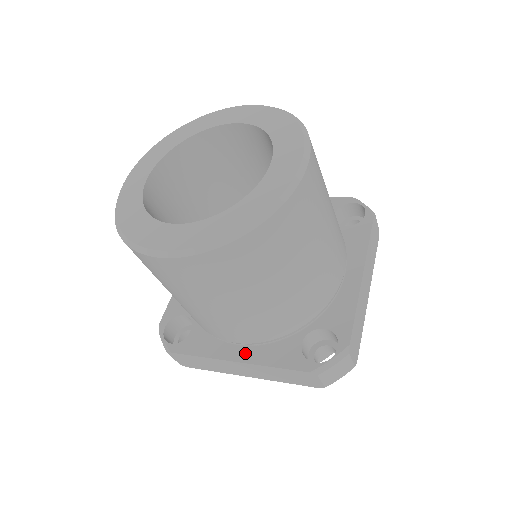
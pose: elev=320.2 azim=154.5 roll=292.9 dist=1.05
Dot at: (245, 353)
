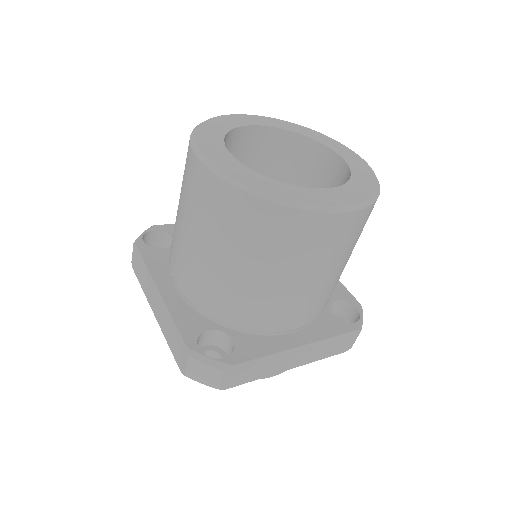
Dot at: (171, 294)
